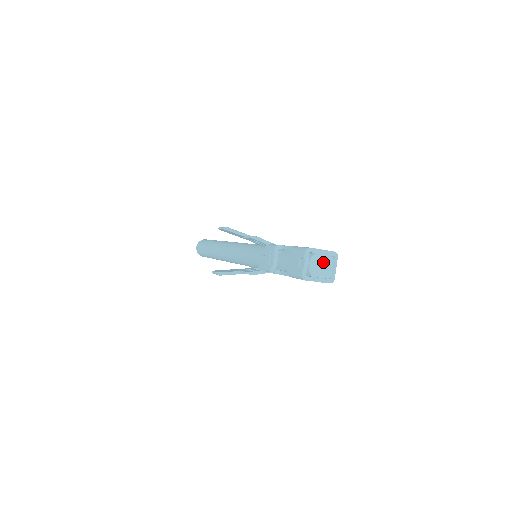
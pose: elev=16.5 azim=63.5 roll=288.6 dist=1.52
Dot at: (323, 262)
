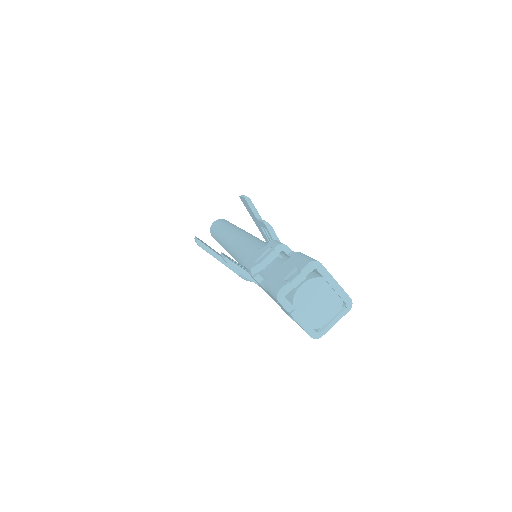
Dot at: (324, 299)
